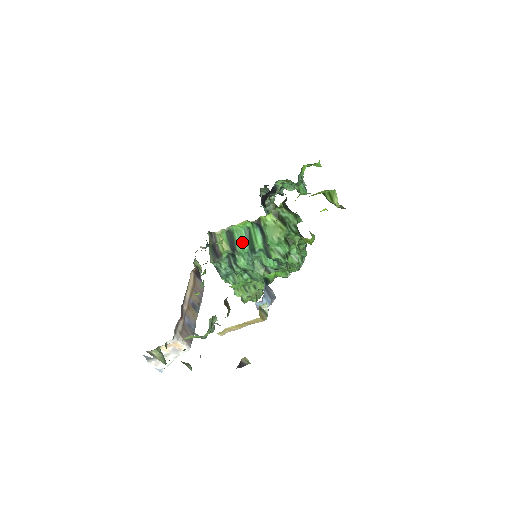
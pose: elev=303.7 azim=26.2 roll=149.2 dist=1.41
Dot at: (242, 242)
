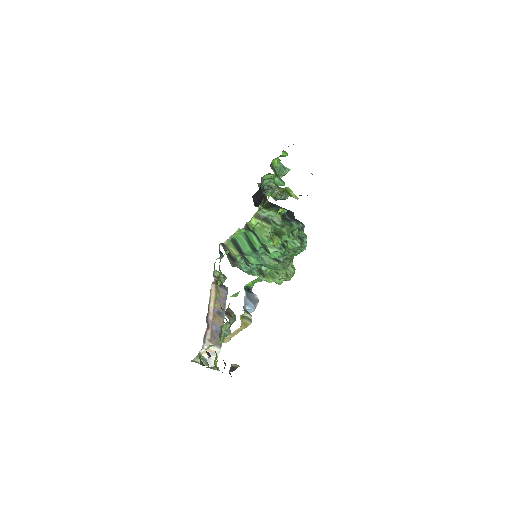
Dot at: (245, 246)
